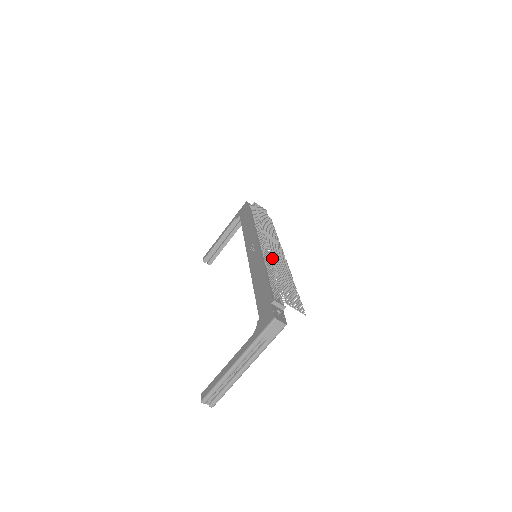
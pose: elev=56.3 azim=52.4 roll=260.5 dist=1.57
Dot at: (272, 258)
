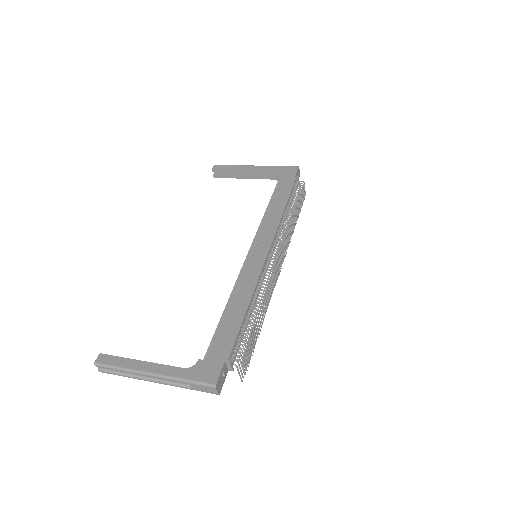
Dot at: (265, 293)
